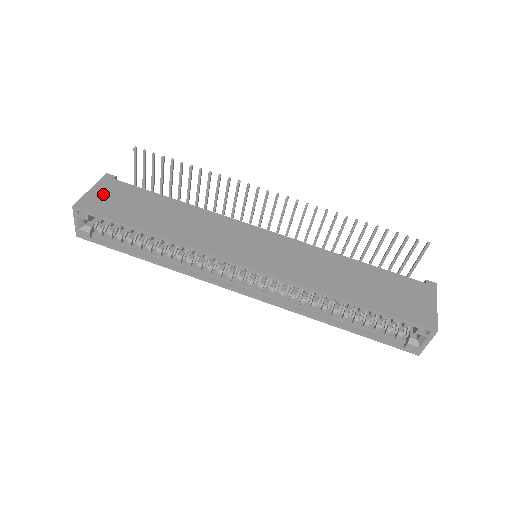
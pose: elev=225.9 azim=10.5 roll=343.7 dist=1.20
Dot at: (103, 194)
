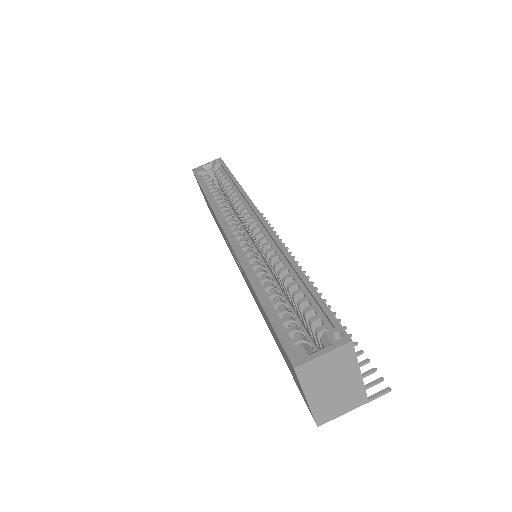
Dot at: occluded
